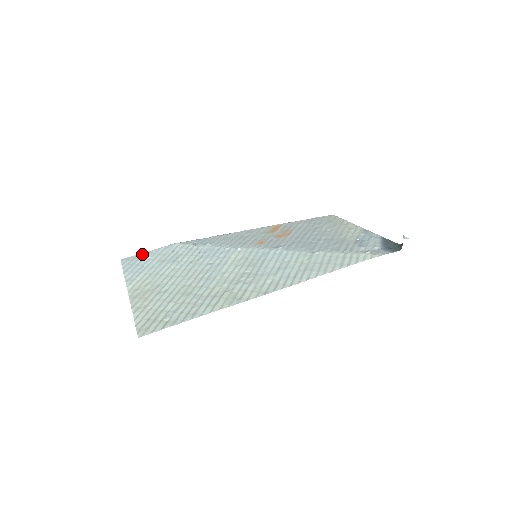
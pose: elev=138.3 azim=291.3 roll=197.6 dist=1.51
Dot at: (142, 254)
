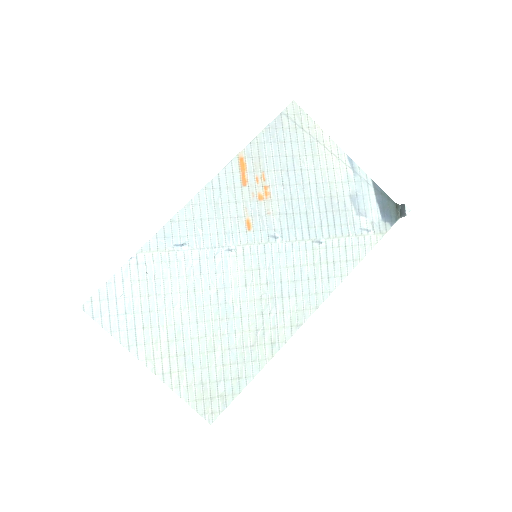
Dot at: (104, 289)
